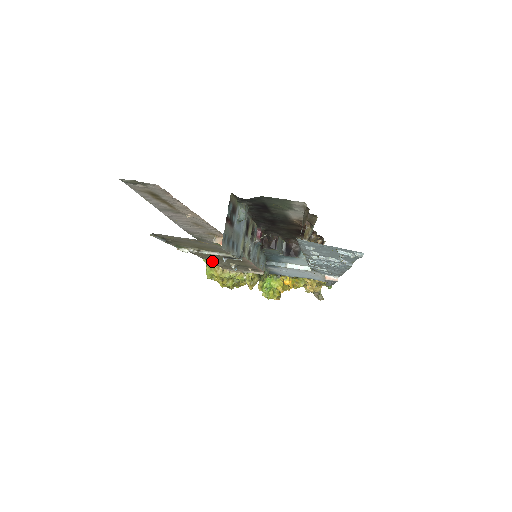
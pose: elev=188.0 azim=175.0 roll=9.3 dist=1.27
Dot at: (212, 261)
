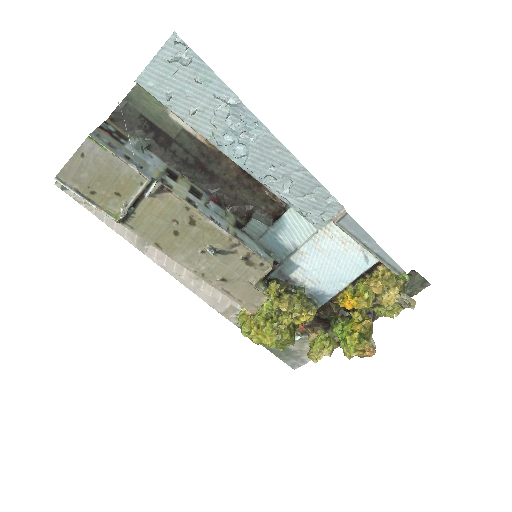
Dot at: (201, 272)
